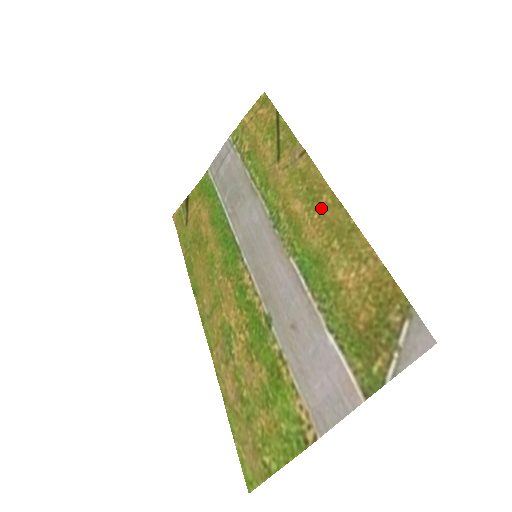
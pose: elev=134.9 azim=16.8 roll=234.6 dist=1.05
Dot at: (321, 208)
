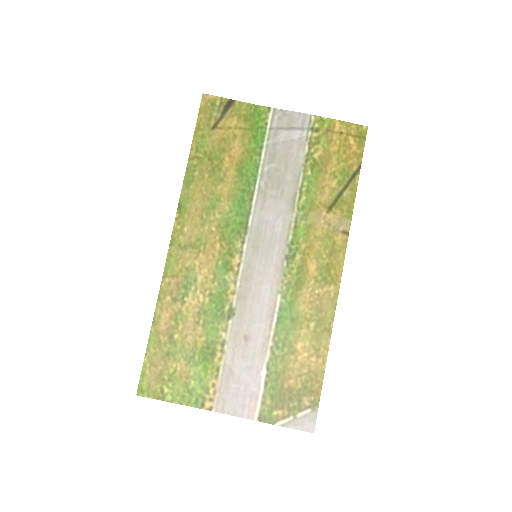
Dot at: (324, 291)
